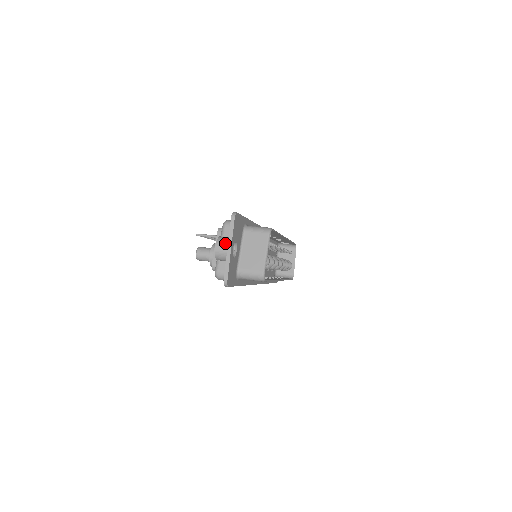
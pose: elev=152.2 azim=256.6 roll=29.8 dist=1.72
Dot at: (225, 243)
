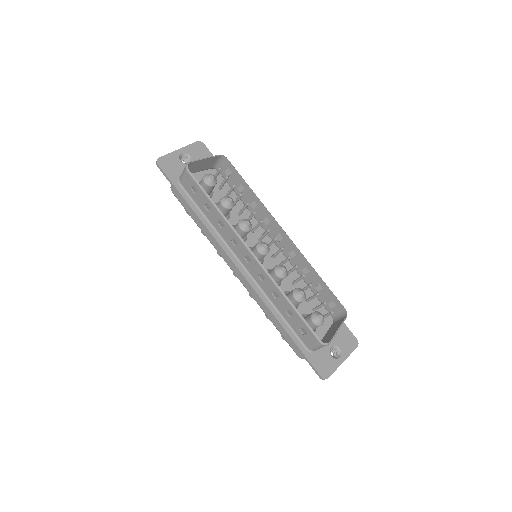
Dot at: occluded
